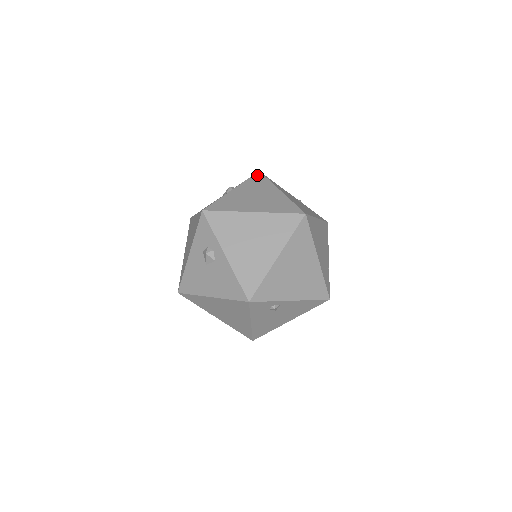
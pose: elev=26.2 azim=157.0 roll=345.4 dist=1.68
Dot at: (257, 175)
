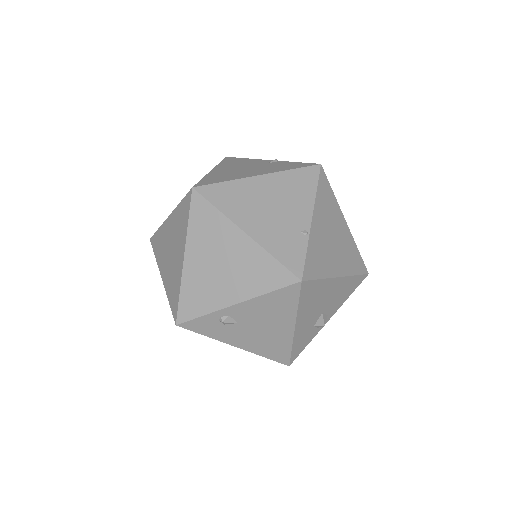
Dot at: occluded
